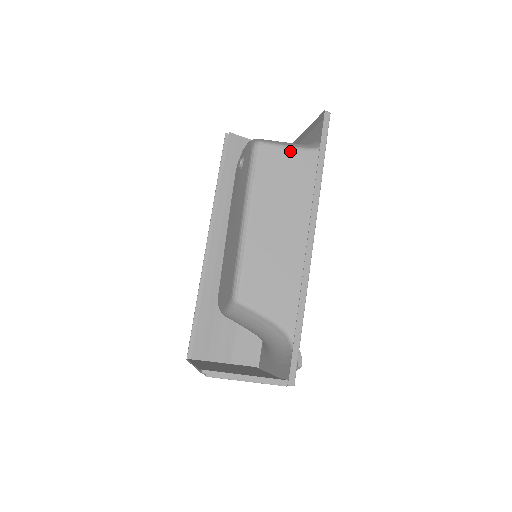
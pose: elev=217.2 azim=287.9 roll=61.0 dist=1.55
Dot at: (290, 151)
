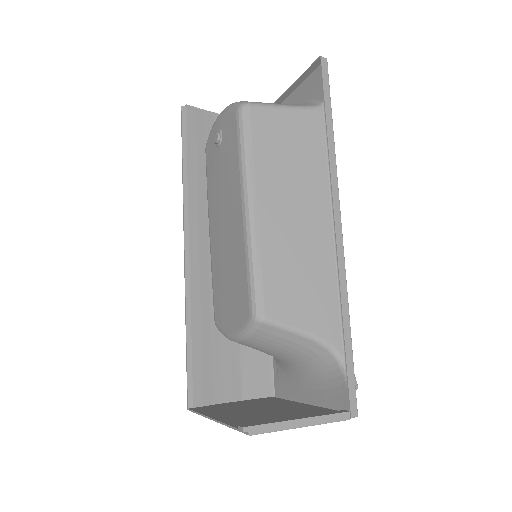
Dot at: (287, 112)
